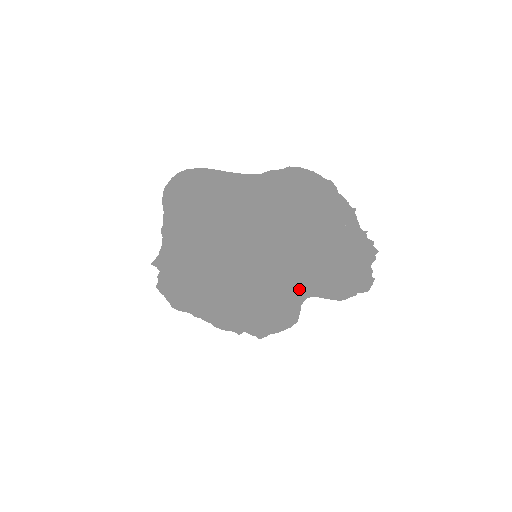
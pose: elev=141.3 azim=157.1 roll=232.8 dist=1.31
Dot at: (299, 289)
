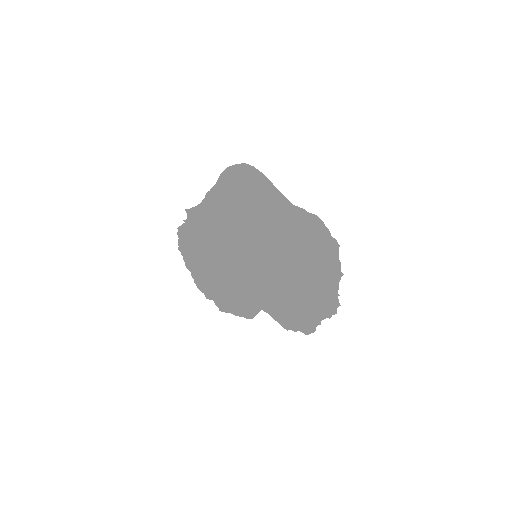
Dot at: (258, 301)
